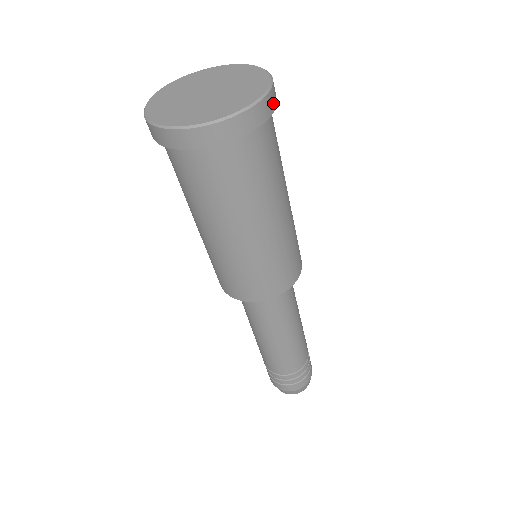
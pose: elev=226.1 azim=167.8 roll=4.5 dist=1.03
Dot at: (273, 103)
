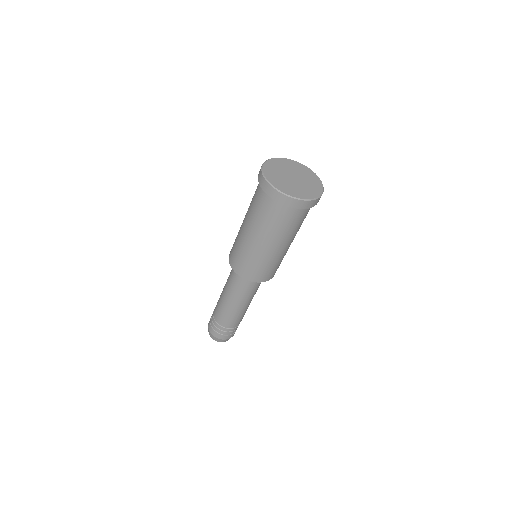
Dot at: occluded
